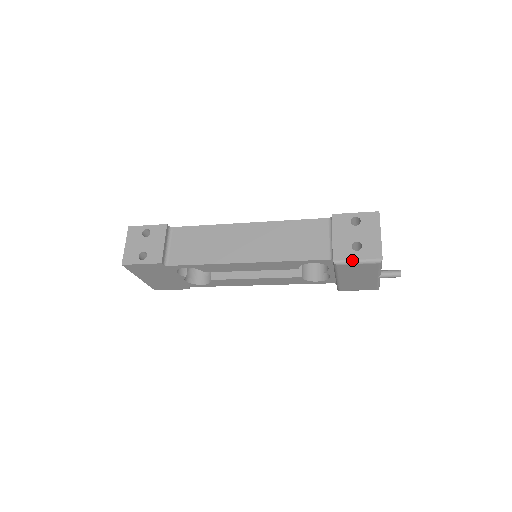
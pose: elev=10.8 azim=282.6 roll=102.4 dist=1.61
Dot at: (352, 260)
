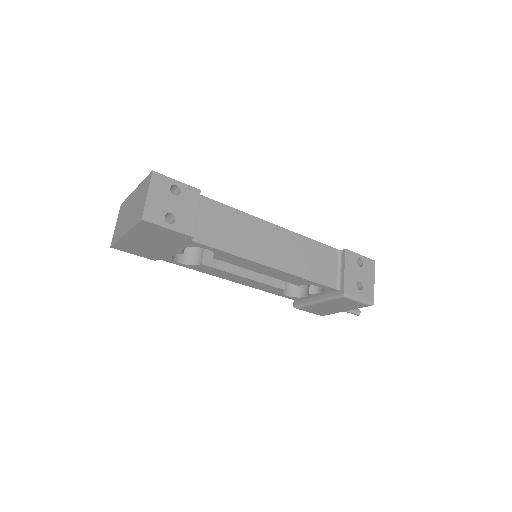
Dot at: (356, 297)
